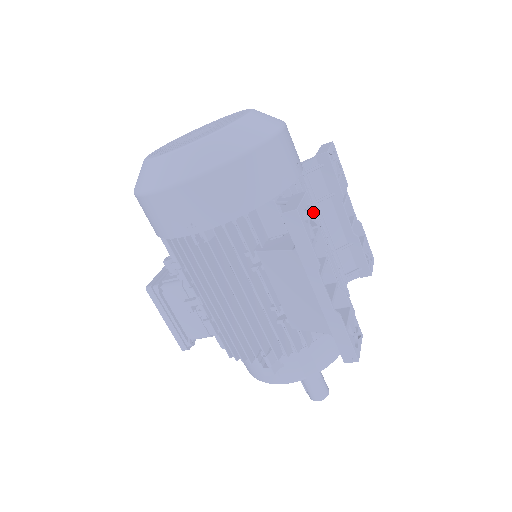
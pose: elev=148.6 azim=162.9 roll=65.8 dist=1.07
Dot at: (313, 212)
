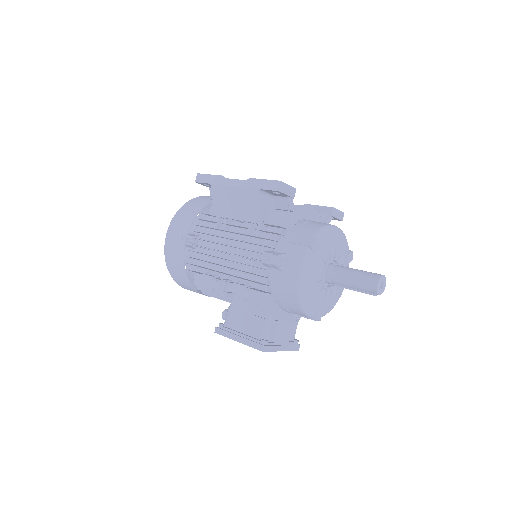
Dot at: occluded
